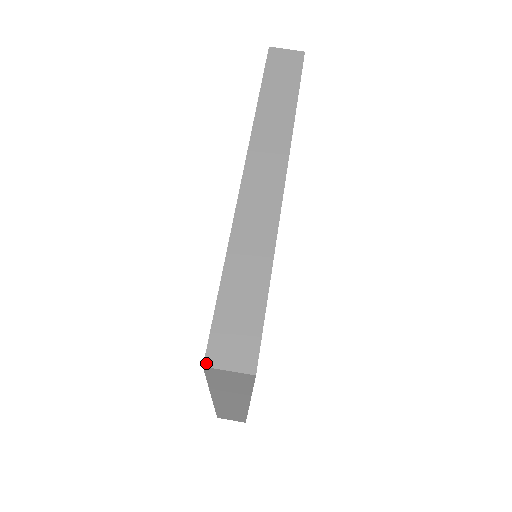
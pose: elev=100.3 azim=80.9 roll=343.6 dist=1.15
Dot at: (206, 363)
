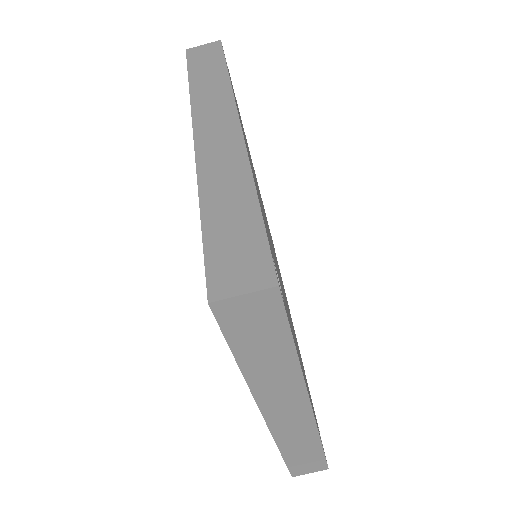
Dot at: (211, 298)
